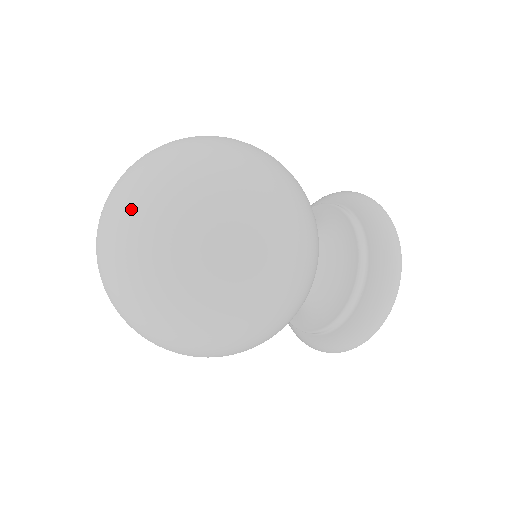
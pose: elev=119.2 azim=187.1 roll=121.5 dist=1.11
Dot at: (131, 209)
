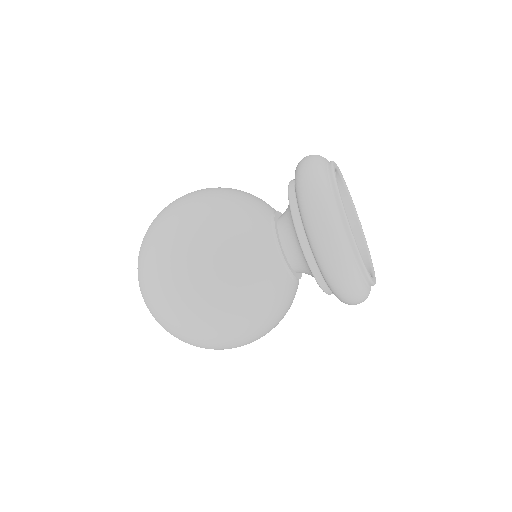
Dot at: occluded
